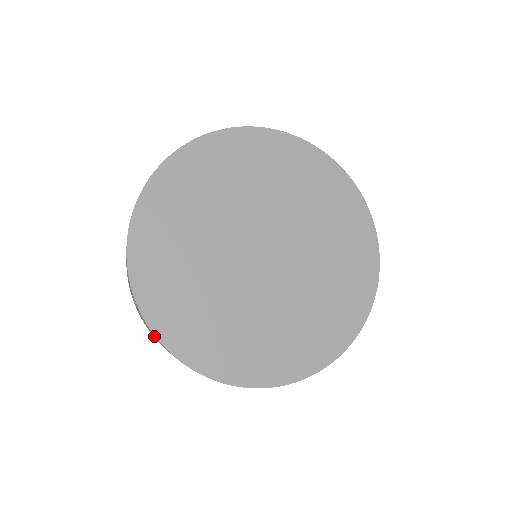
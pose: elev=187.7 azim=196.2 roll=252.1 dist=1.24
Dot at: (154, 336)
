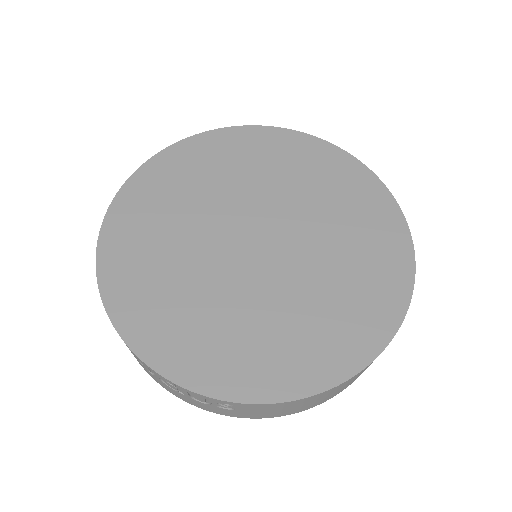
Dot at: (227, 408)
